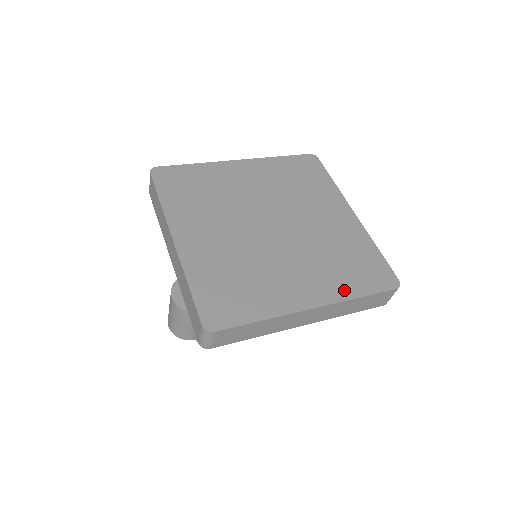
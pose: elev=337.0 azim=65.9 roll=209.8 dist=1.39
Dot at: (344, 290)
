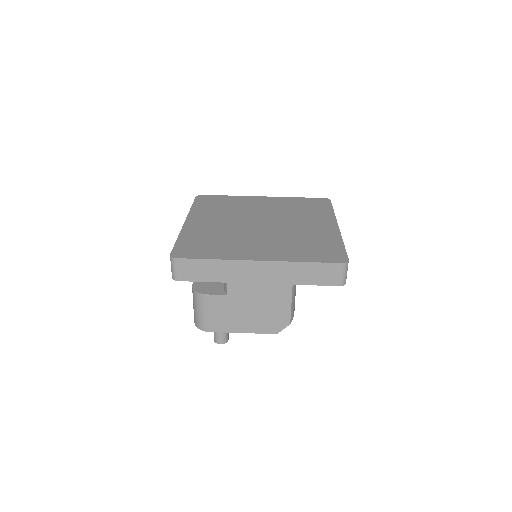
Dot at: (292, 257)
